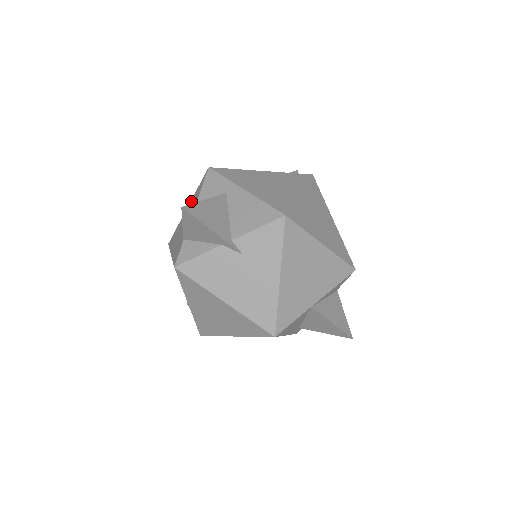
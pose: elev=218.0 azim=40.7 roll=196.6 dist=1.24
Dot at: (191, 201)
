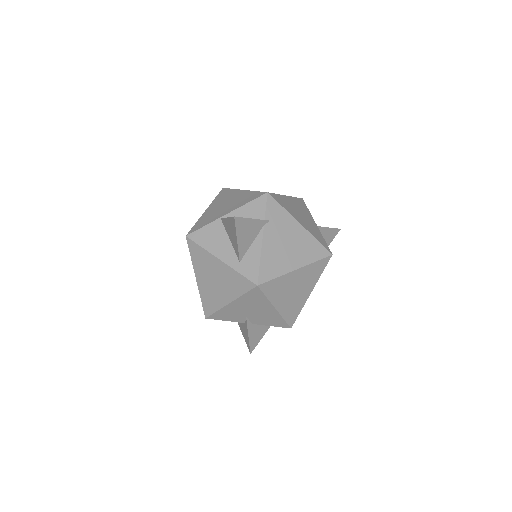
Dot at: occluded
